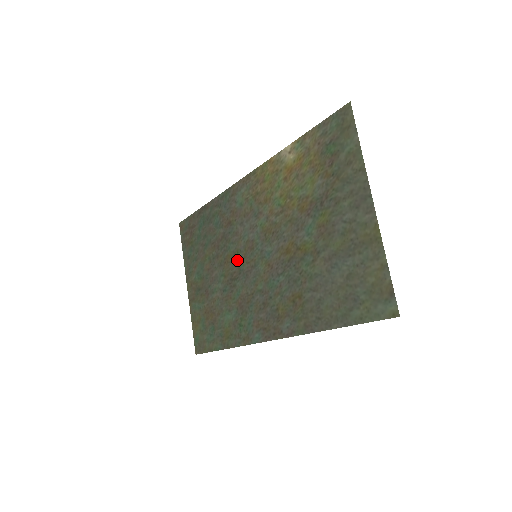
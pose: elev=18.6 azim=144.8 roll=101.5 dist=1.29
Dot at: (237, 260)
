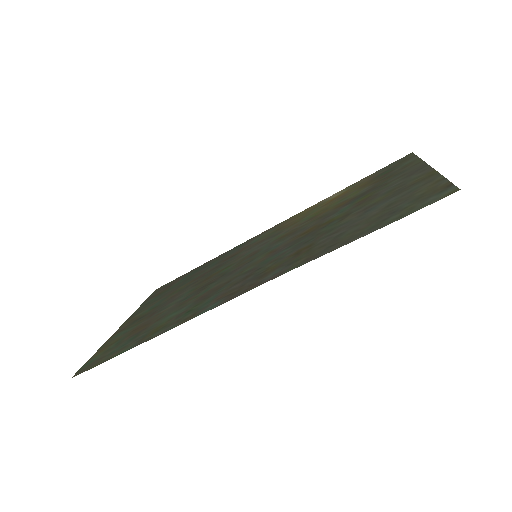
Dot at: (225, 270)
